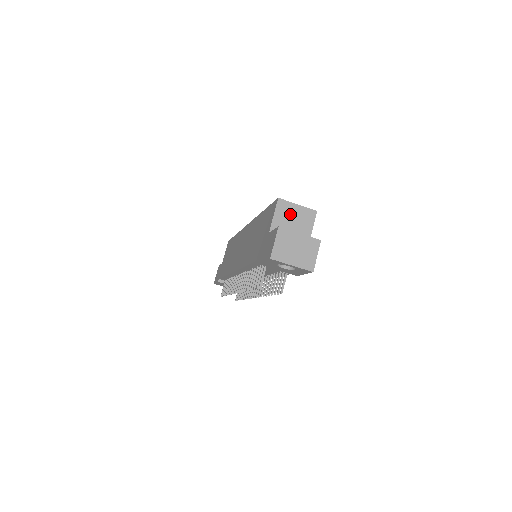
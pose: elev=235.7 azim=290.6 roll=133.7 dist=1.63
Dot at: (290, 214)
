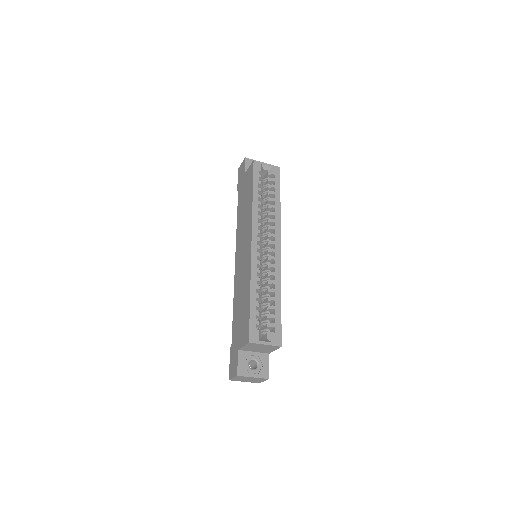
Dot at: (257, 347)
